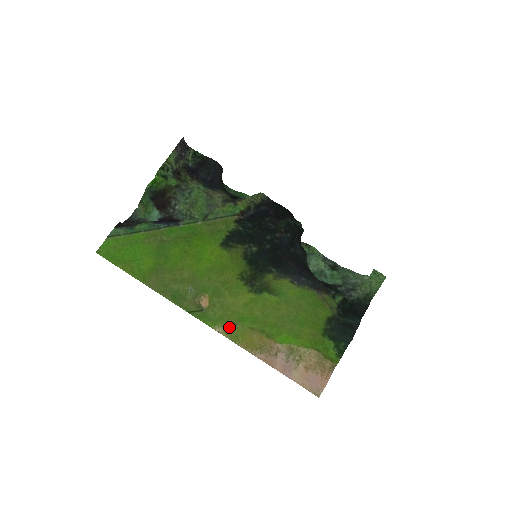
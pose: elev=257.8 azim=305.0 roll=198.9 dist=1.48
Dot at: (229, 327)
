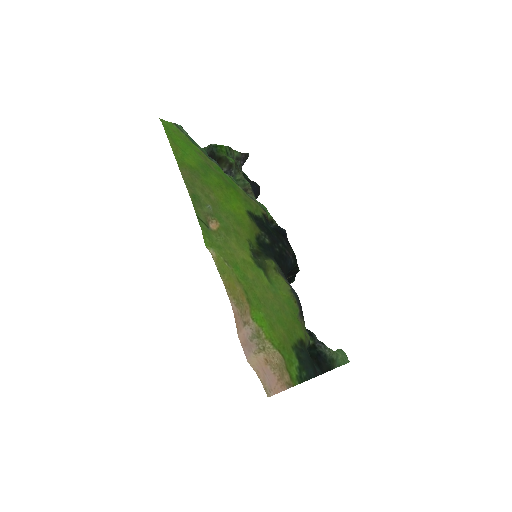
Dot at: (222, 260)
